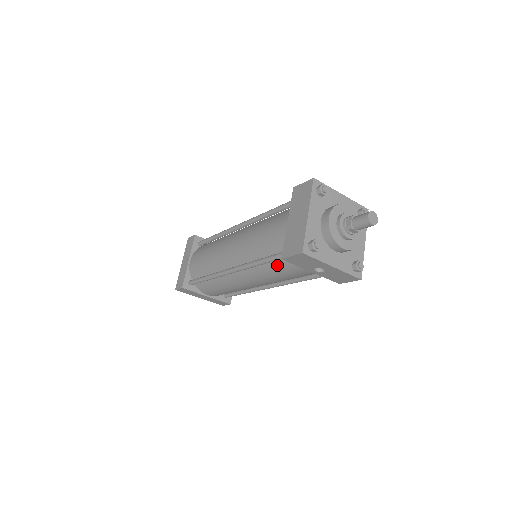
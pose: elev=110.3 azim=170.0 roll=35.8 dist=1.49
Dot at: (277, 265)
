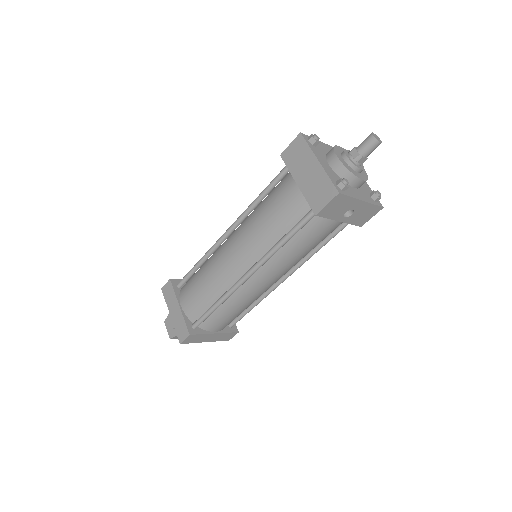
Dot at: (301, 236)
